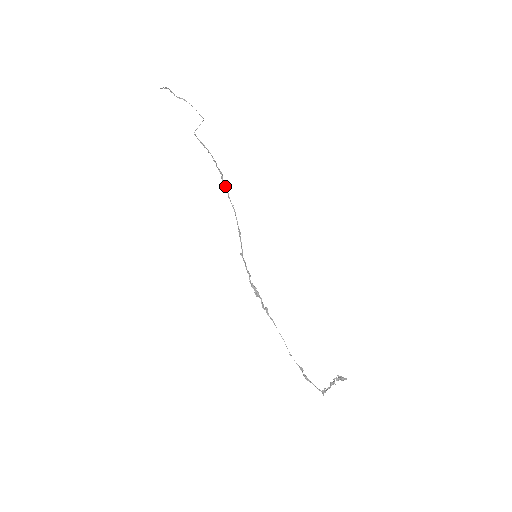
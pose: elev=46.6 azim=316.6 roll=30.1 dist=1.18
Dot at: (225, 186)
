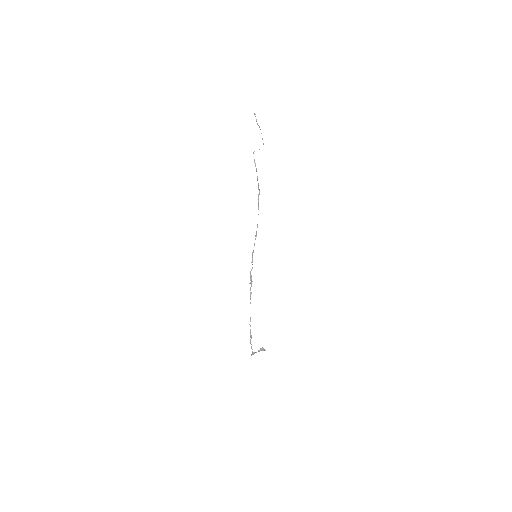
Dot at: occluded
